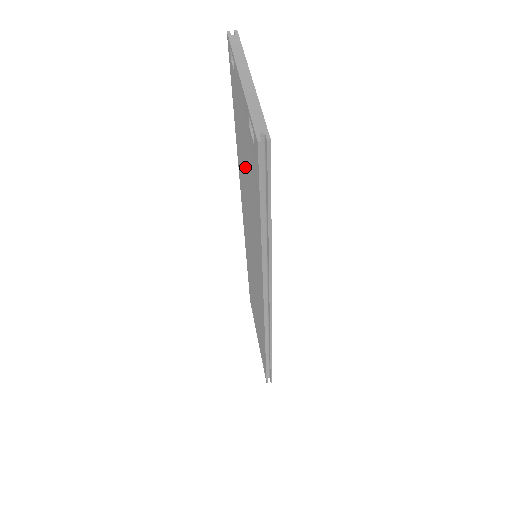
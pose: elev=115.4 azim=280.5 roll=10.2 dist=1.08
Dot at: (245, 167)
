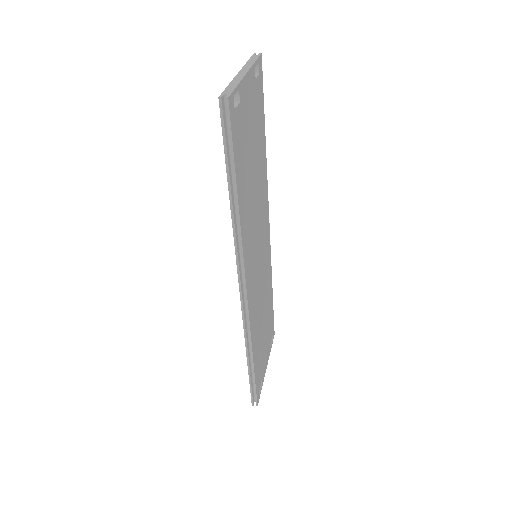
Dot at: occluded
